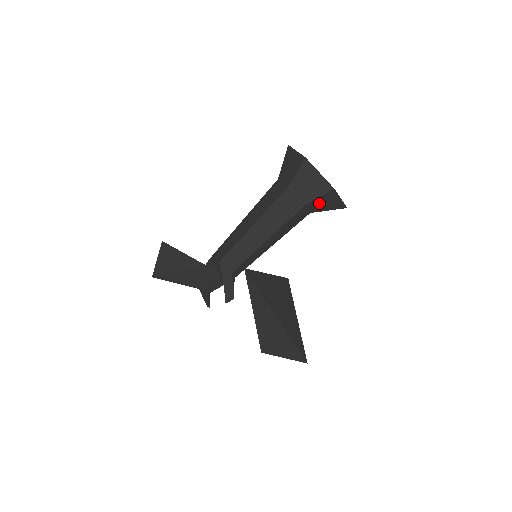
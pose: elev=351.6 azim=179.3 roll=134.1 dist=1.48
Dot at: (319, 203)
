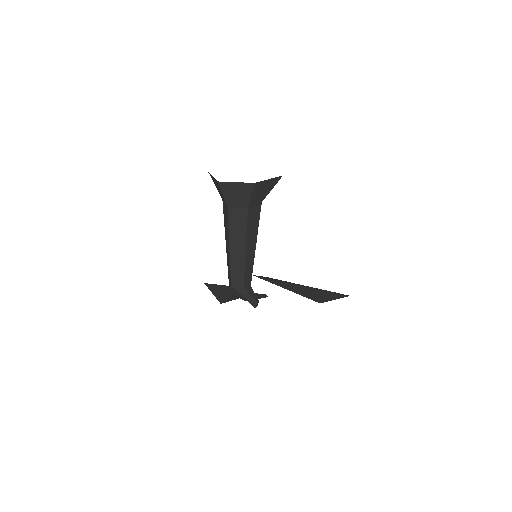
Dot at: (258, 195)
